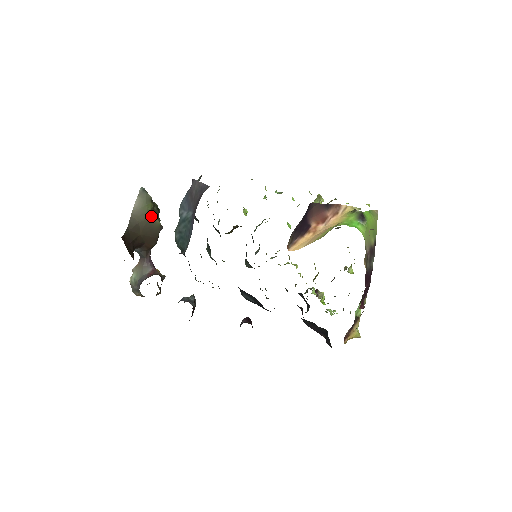
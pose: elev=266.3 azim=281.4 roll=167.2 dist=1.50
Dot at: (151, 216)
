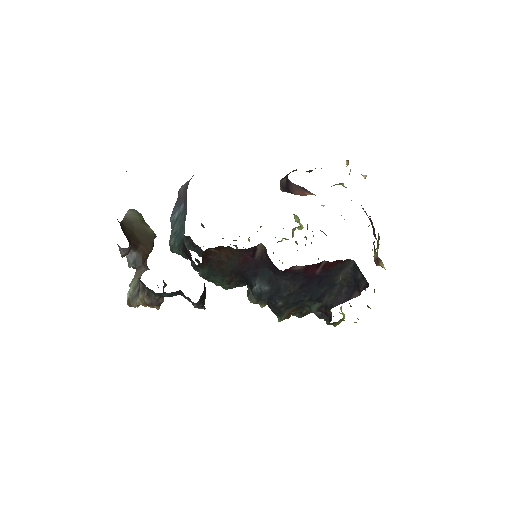
Dot at: (144, 223)
